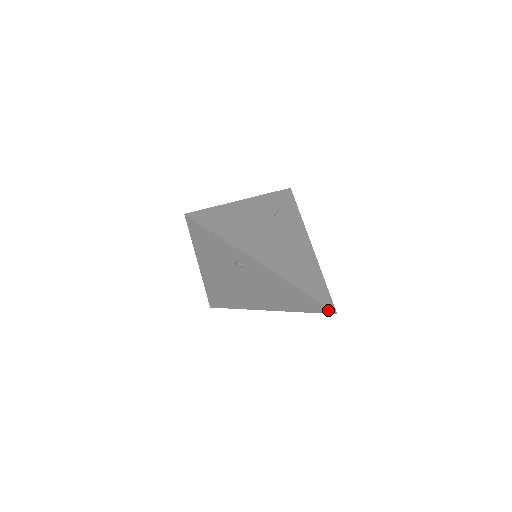
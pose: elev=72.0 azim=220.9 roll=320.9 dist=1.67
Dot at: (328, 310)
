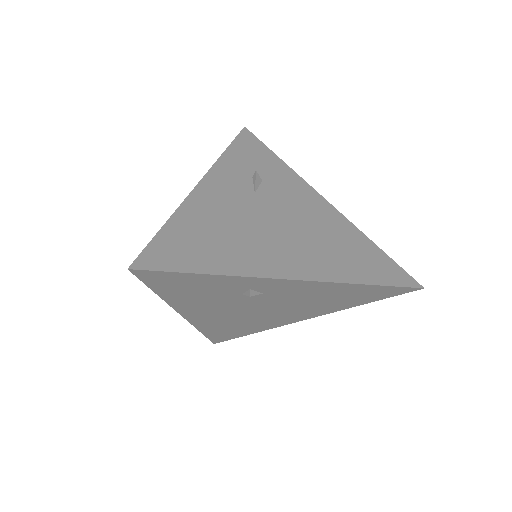
Dot at: (409, 289)
